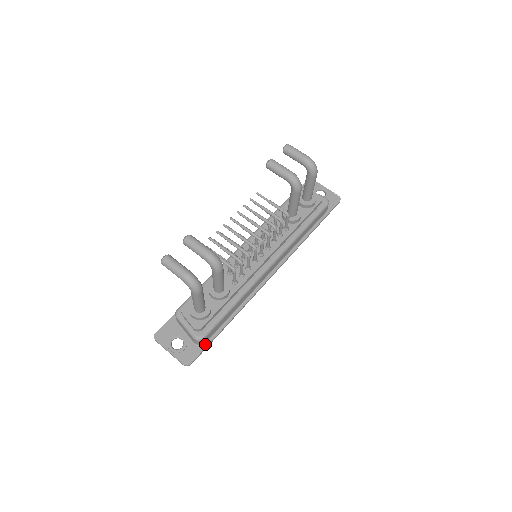
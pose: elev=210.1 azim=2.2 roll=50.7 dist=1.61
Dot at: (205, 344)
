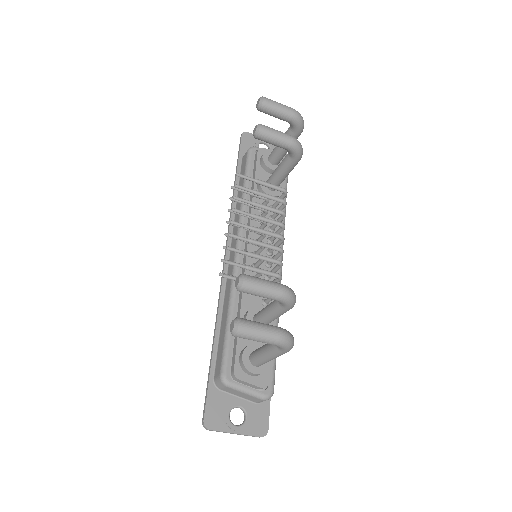
Dot at: occluded
